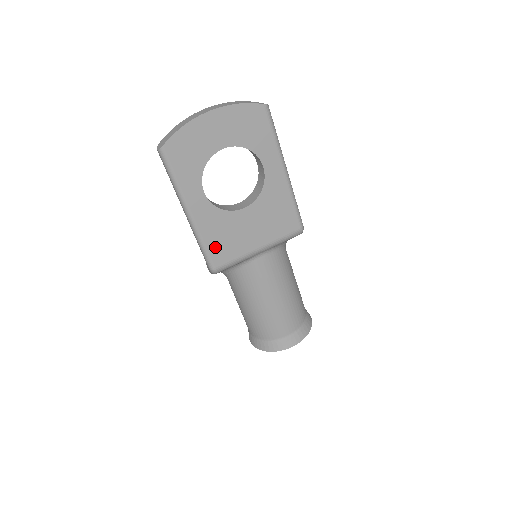
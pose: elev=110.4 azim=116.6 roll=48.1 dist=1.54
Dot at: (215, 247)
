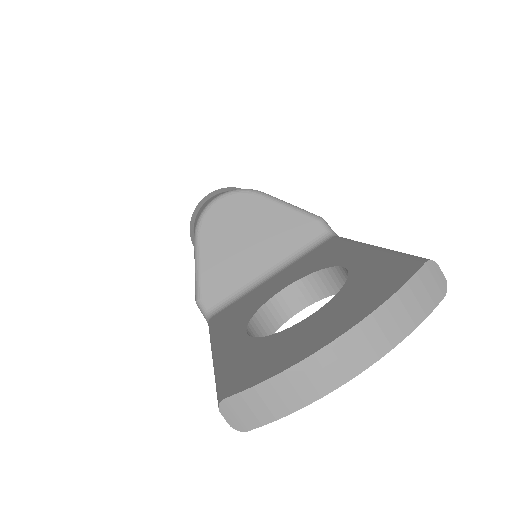
Dot at: occluded
